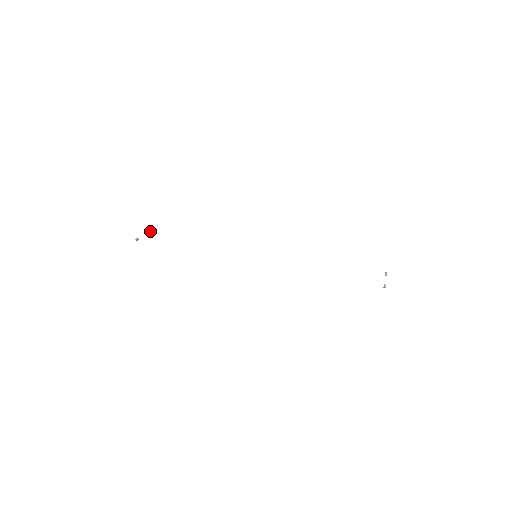
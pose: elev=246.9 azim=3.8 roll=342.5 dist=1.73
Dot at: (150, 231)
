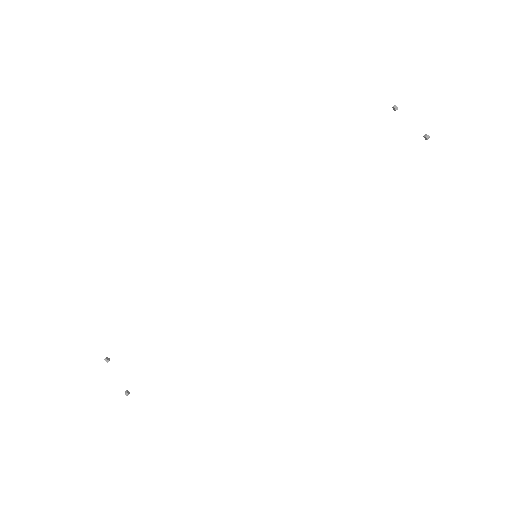
Dot at: (108, 361)
